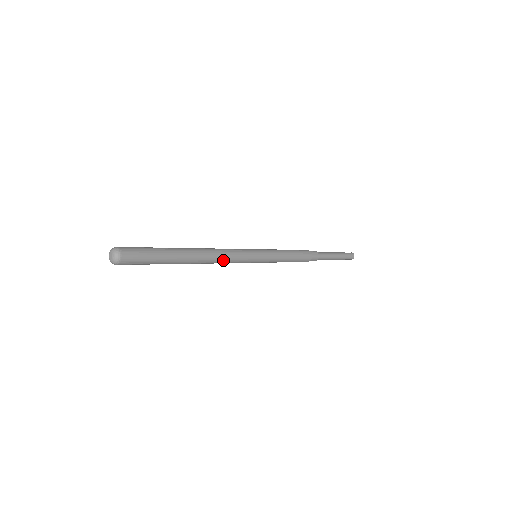
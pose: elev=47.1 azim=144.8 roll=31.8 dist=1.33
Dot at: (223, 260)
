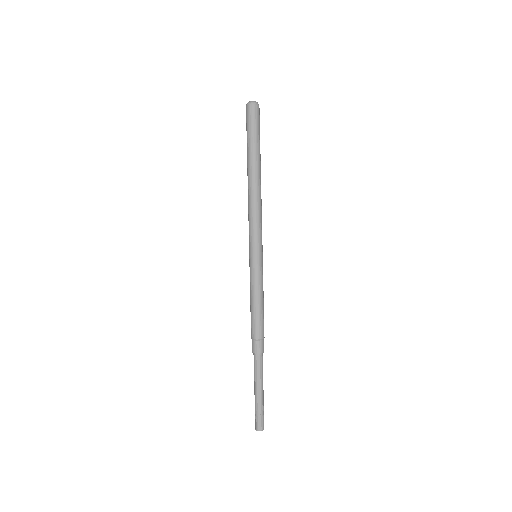
Dot at: (257, 207)
